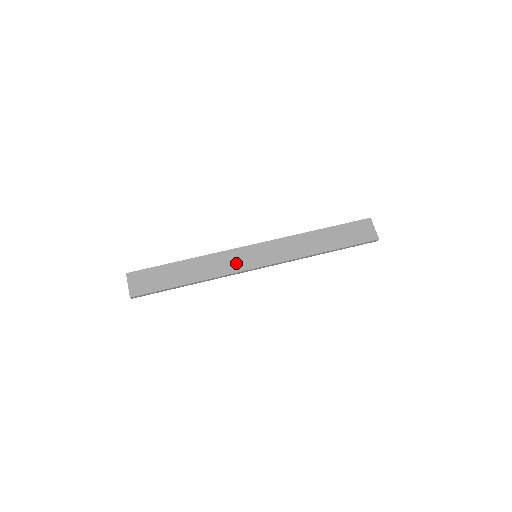
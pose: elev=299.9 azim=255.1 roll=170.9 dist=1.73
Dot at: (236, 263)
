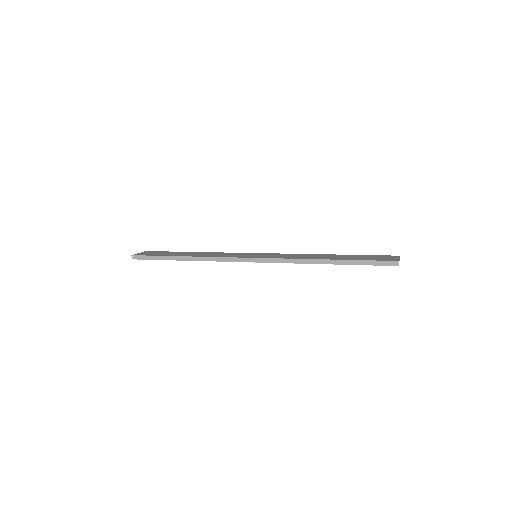
Dot at: (234, 255)
